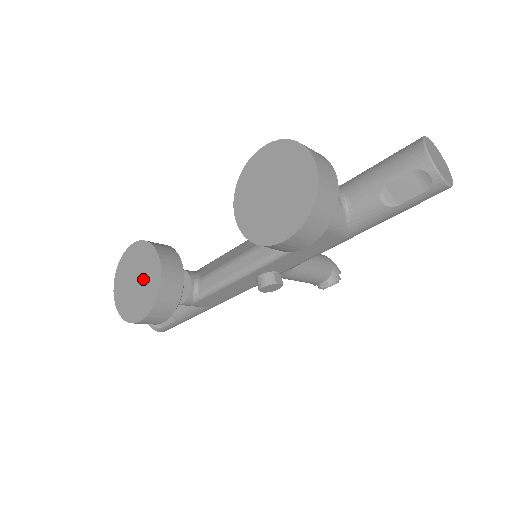
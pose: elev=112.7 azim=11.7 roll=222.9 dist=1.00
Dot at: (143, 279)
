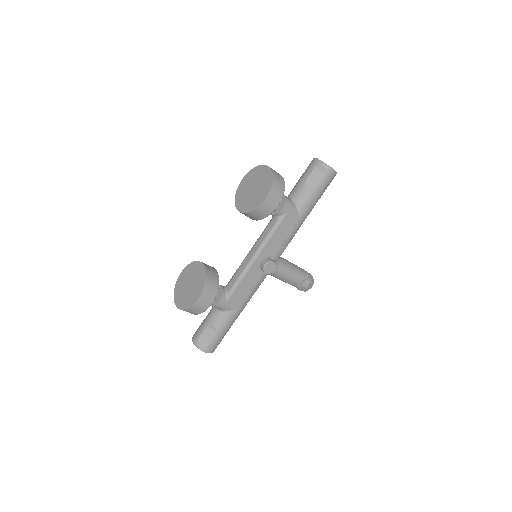
Dot at: (194, 279)
